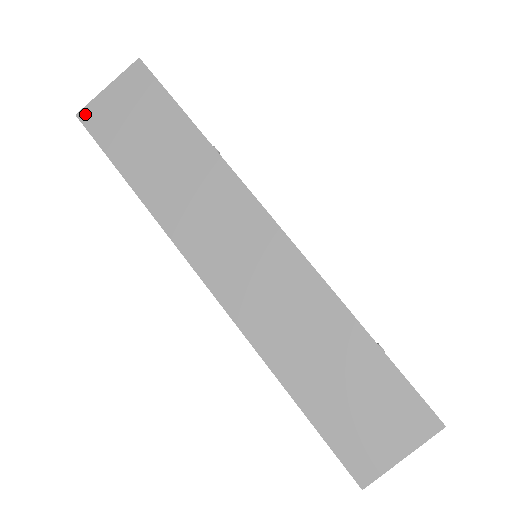
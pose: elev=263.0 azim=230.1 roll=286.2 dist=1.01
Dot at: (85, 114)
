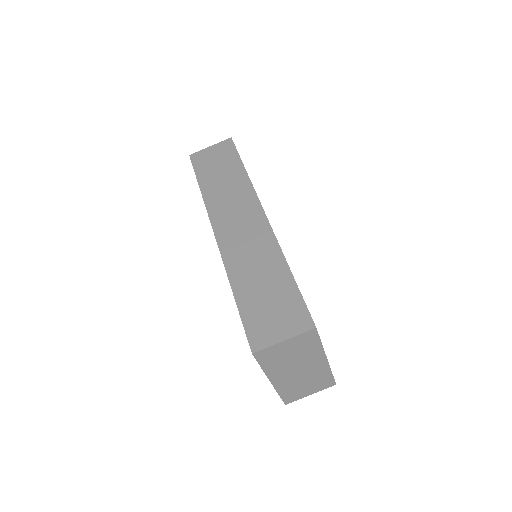
Dot at: (194, 155)
